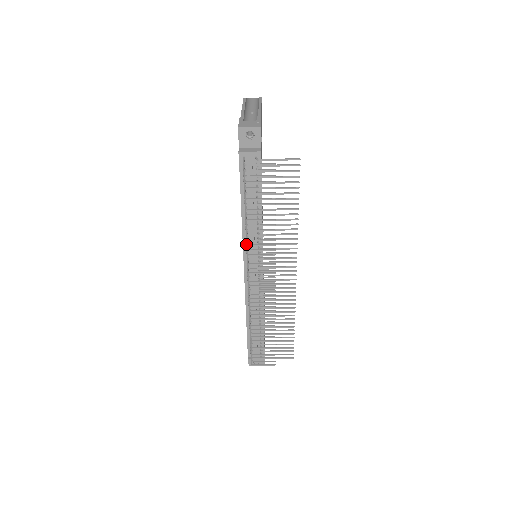
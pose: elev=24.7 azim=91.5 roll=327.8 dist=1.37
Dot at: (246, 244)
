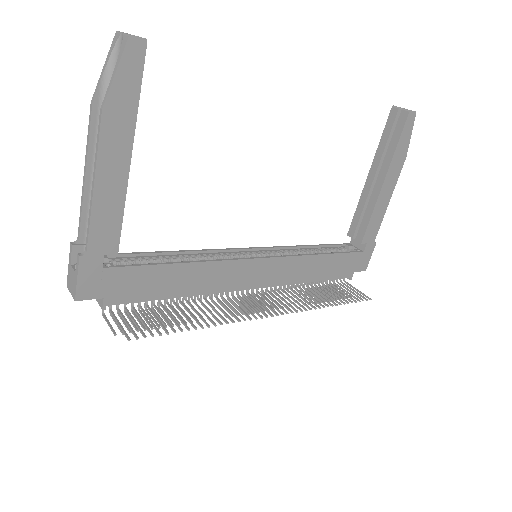
Dot at: occluded
